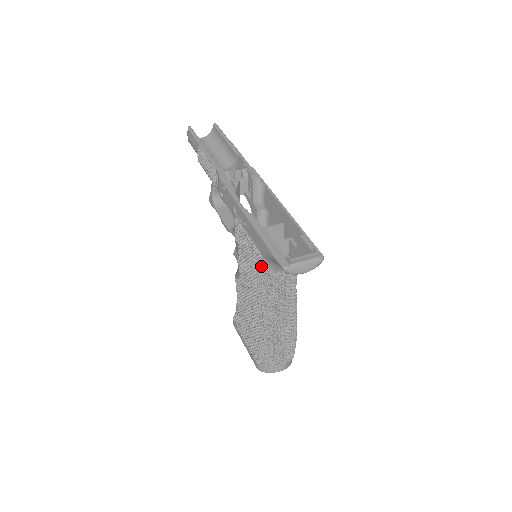
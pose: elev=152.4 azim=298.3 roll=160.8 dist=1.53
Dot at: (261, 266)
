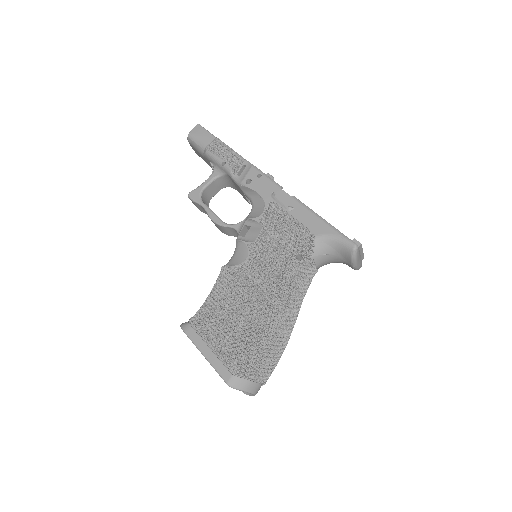
Dot at: (306, 248)
